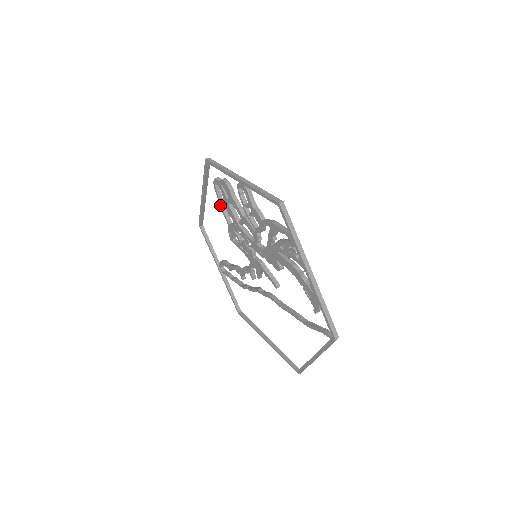
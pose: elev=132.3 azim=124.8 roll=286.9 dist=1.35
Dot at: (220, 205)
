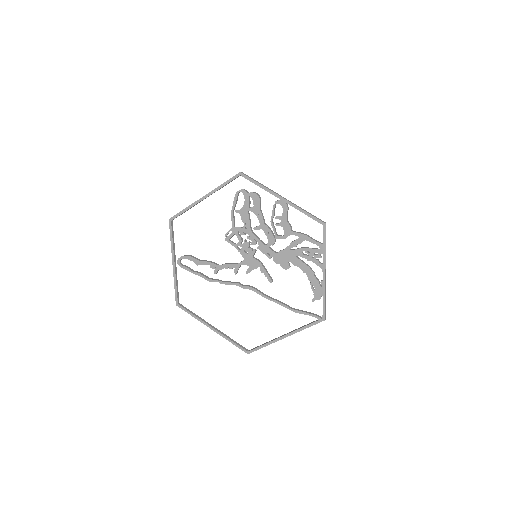
Dot at: (233, 210)
